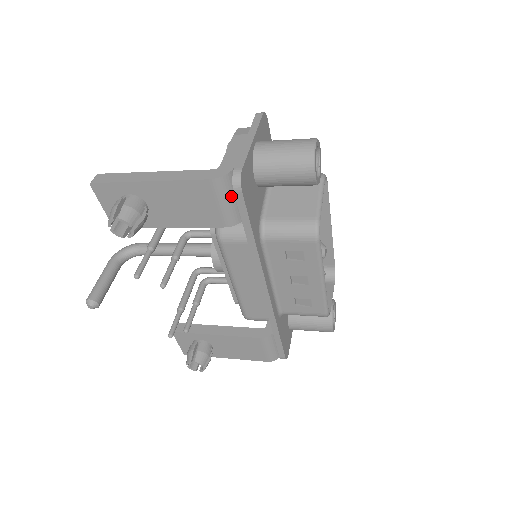
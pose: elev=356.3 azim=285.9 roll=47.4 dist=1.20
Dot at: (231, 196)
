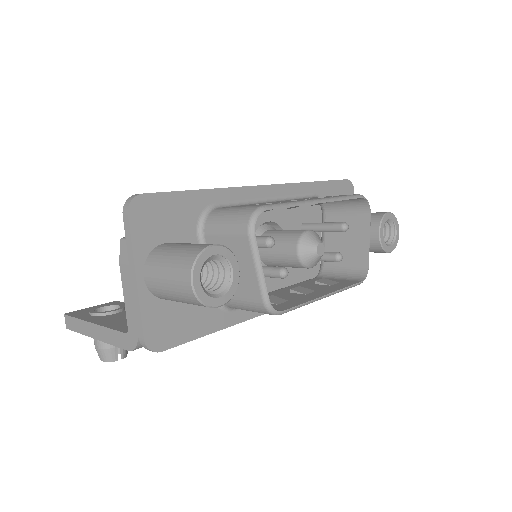
Dot at: occluded
